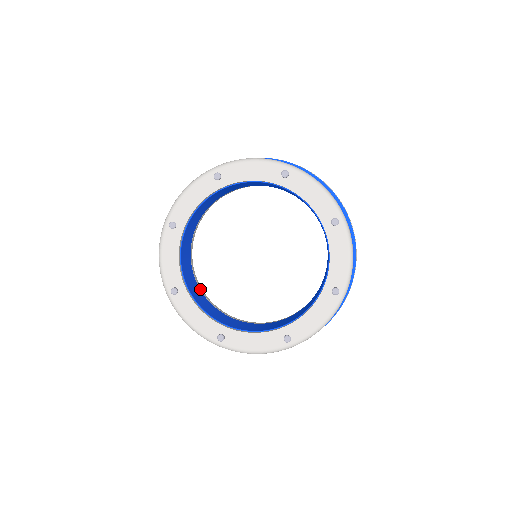
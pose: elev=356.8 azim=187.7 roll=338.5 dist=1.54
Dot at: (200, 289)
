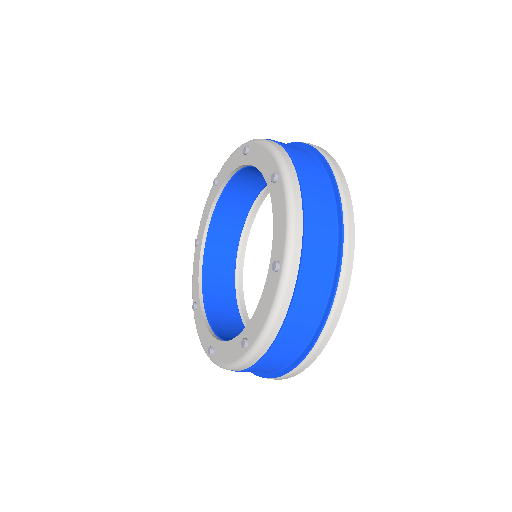
Dot at: occluded
